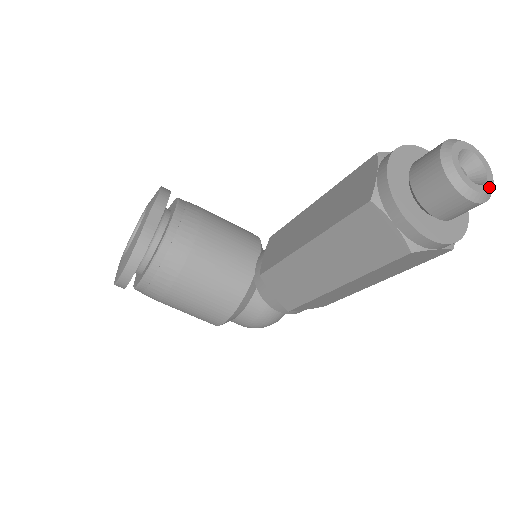
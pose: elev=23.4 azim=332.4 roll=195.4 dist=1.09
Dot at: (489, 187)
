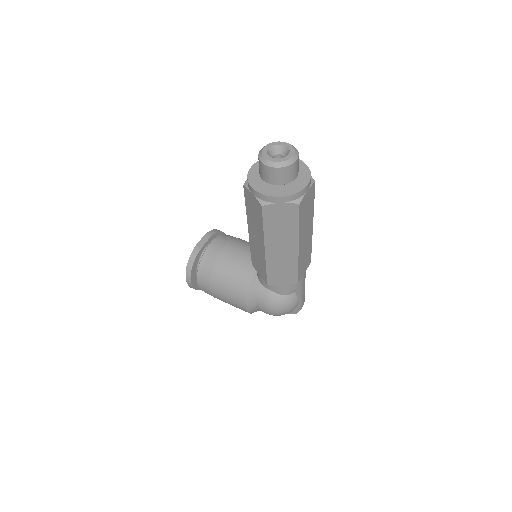
Dot at: (286, 159)
